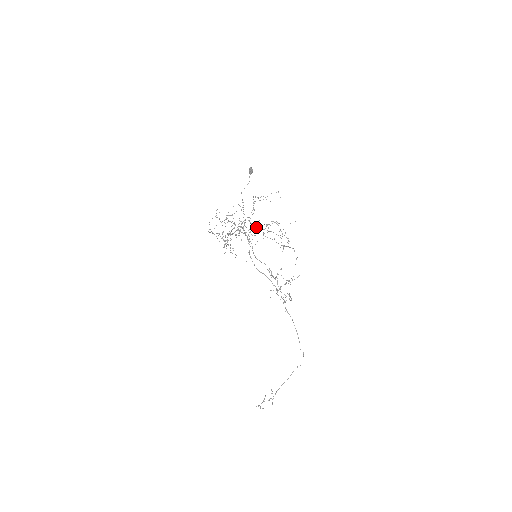
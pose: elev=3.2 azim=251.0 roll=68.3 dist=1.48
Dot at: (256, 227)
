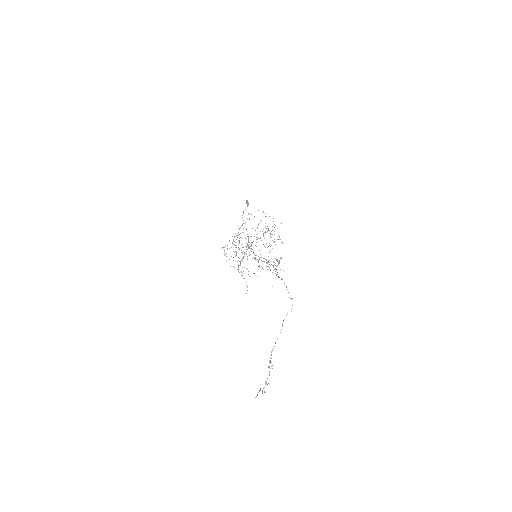
Dot at: occluded
